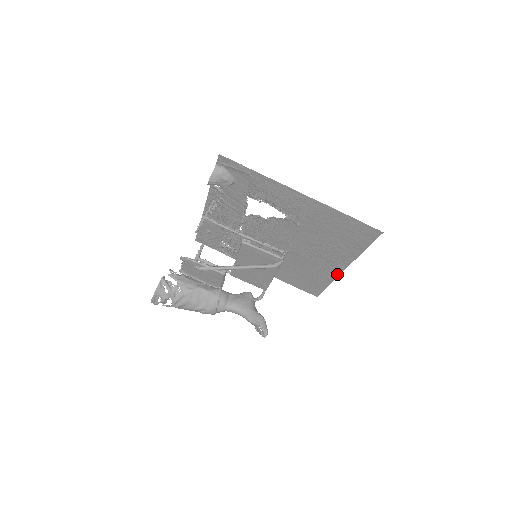
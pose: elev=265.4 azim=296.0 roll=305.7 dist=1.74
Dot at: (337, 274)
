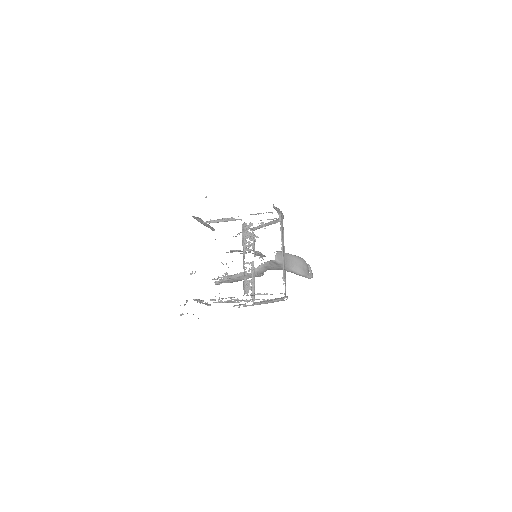
Dot at: occluded
